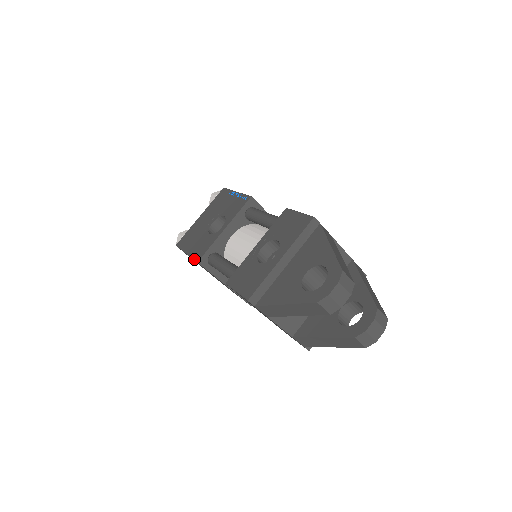
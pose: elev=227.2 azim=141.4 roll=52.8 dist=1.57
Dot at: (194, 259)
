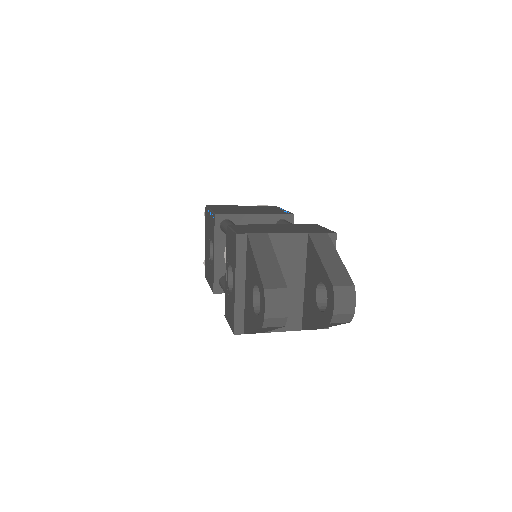
Dot at: occluded
